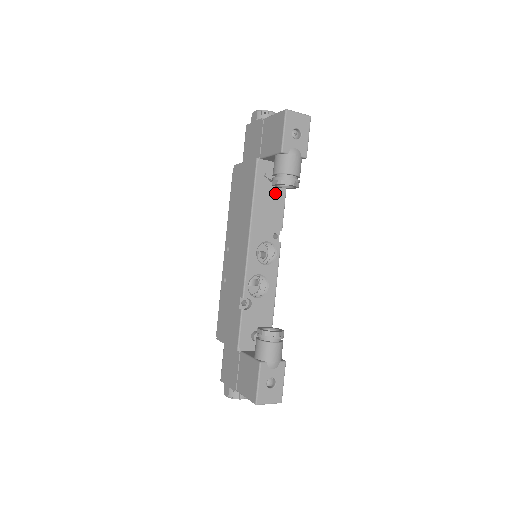
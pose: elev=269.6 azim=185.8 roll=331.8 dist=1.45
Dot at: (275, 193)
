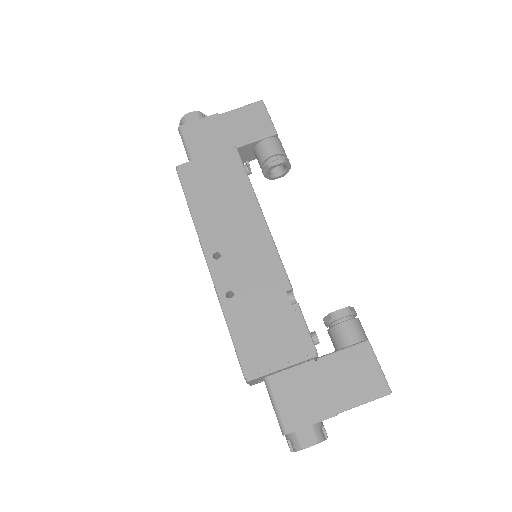
Dot at: occluded
